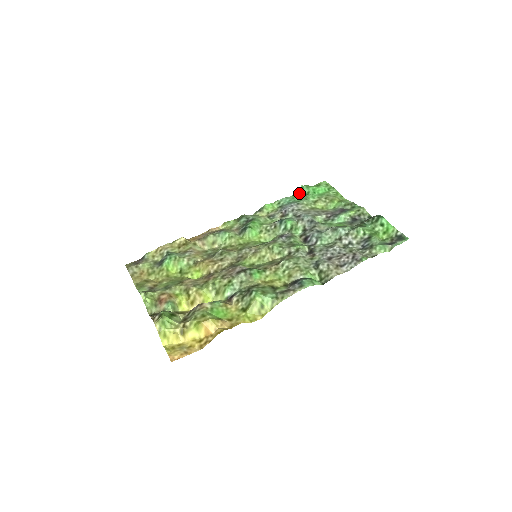
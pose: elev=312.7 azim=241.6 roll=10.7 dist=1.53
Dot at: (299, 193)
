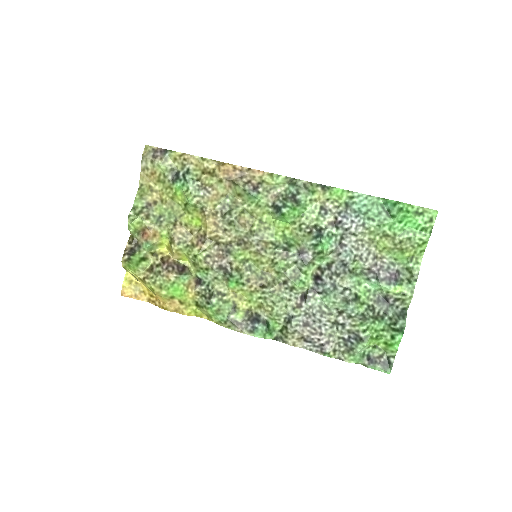
Dot at: (386, 205)
